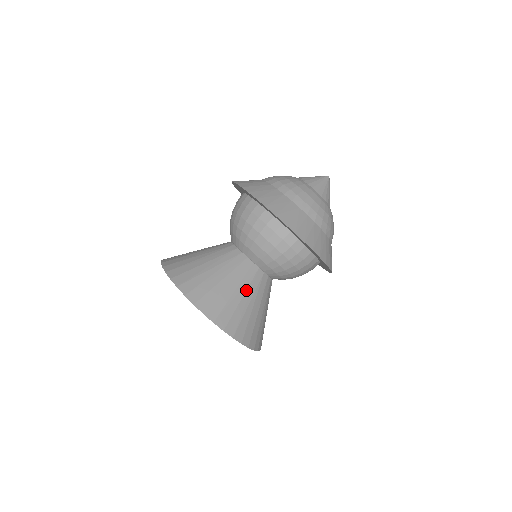
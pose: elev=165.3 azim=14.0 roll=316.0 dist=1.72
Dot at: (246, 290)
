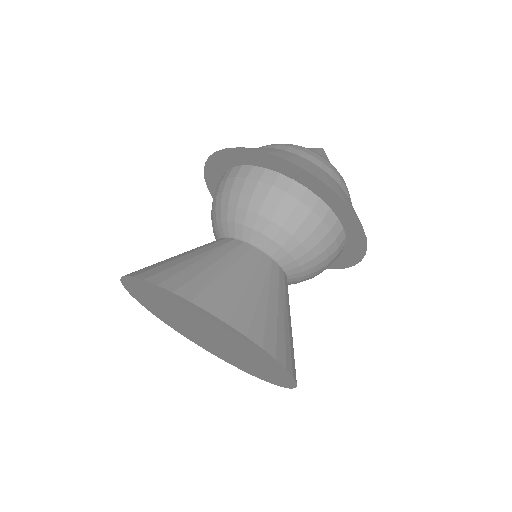
Dot at: (251, 276)
